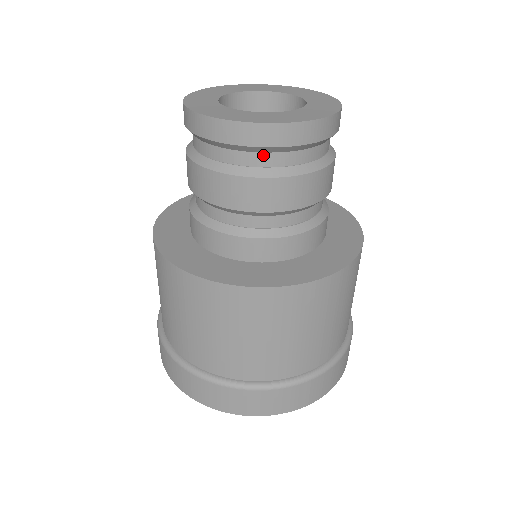
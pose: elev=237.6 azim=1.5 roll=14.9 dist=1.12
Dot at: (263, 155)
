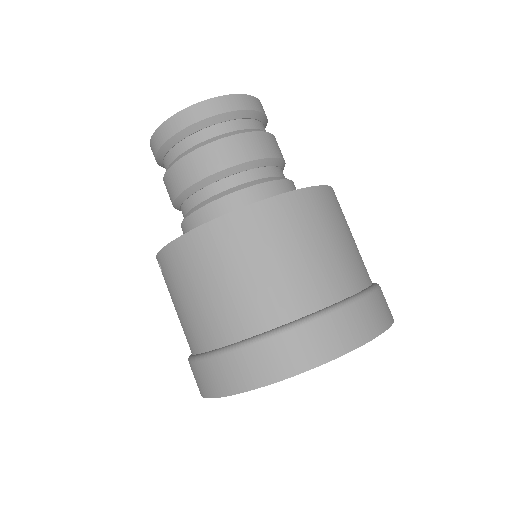
Dot at: (211, 128)
